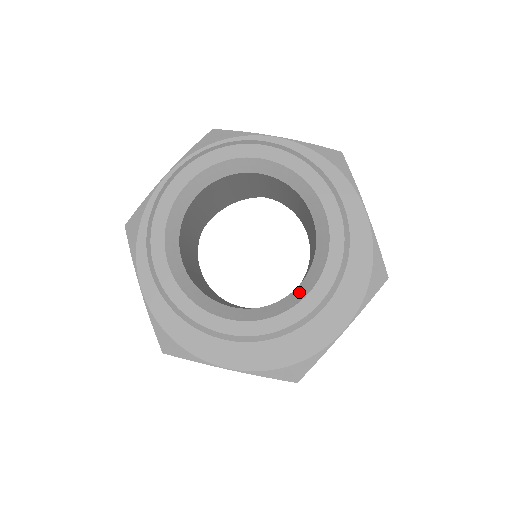
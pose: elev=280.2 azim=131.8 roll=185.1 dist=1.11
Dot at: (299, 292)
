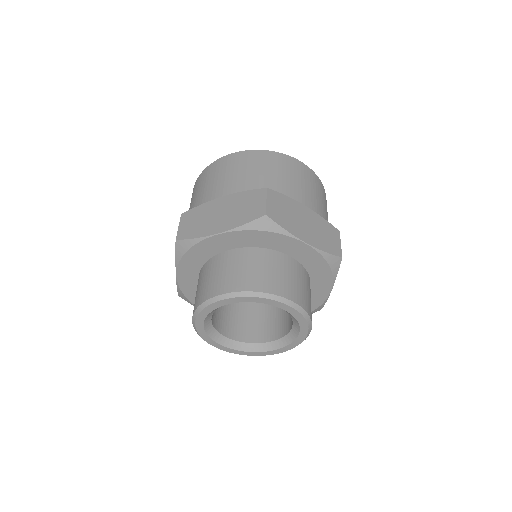
Dot at: (294, 332)
